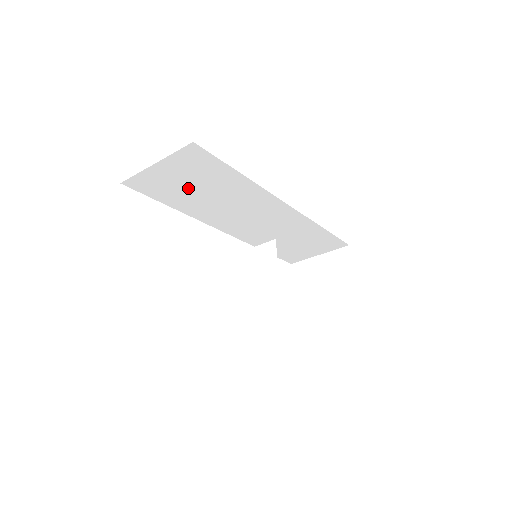
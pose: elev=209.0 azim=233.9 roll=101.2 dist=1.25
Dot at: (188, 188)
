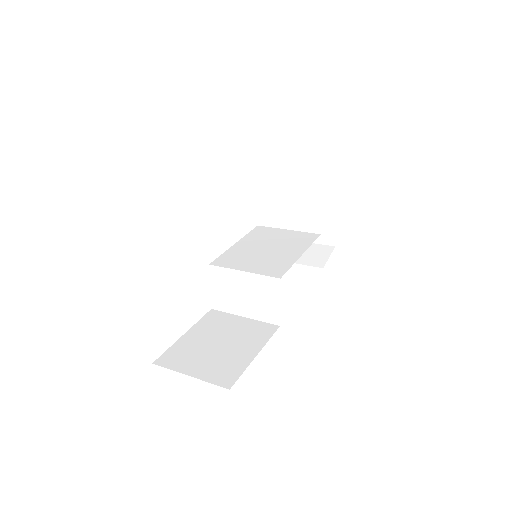
Dot at: occluded
